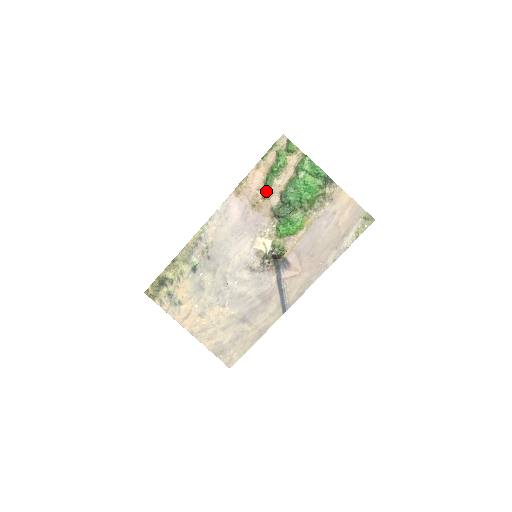
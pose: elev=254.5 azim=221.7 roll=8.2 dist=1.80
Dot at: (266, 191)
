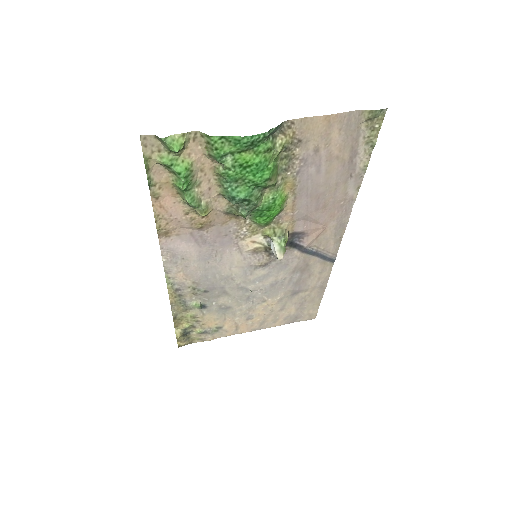
Dot at: (200, 211)
